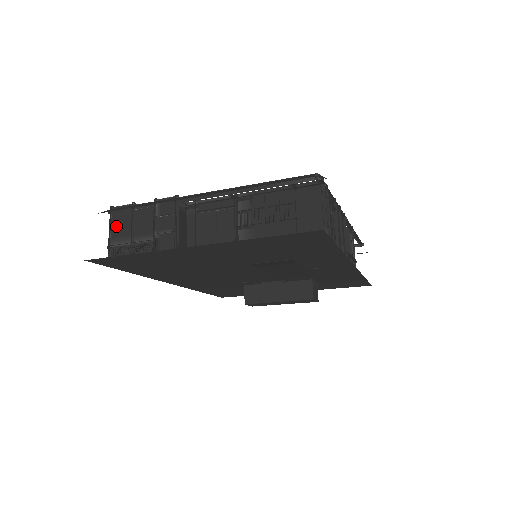
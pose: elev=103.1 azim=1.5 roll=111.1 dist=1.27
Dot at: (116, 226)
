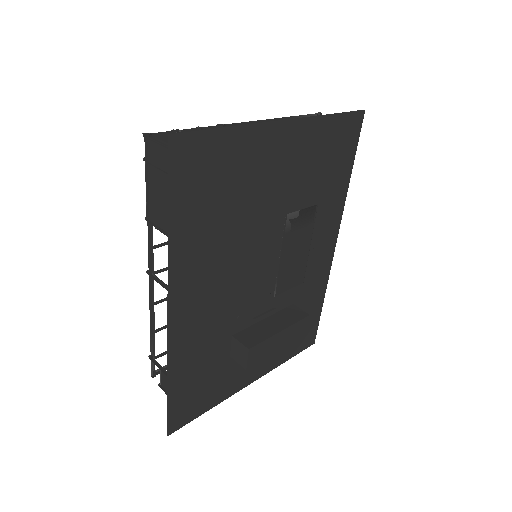
Dot at: (166, 141)
